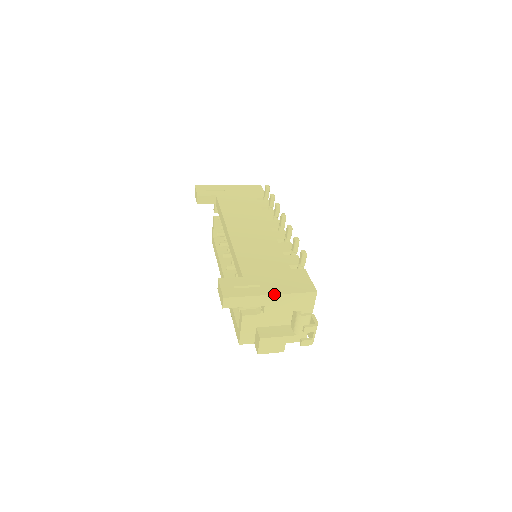
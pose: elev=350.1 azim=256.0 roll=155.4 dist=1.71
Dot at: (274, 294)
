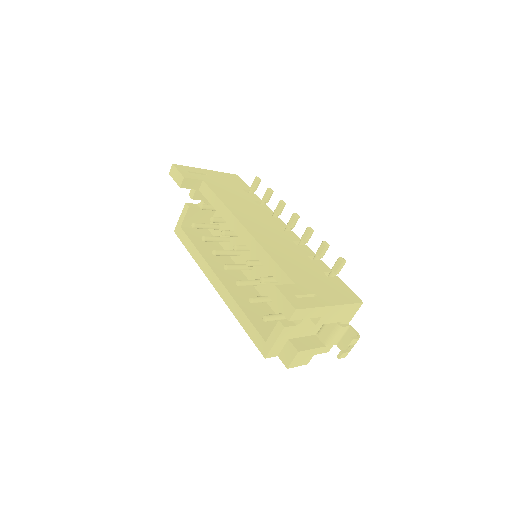
Dot at: (334, 305)
